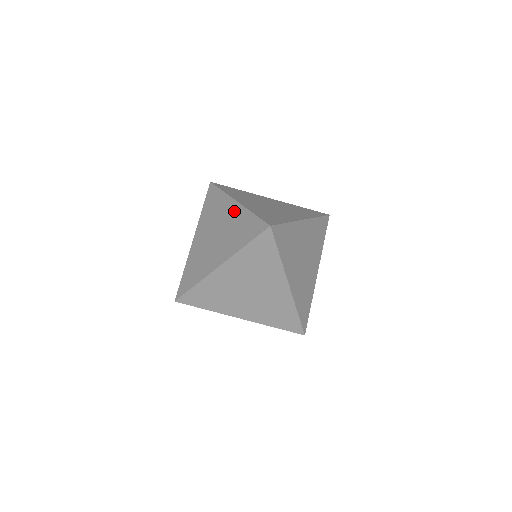
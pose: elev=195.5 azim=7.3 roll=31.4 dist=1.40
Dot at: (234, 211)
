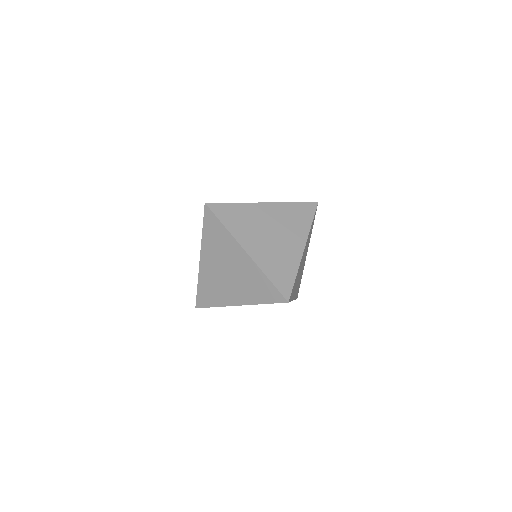
Dot at: (245, 262)
